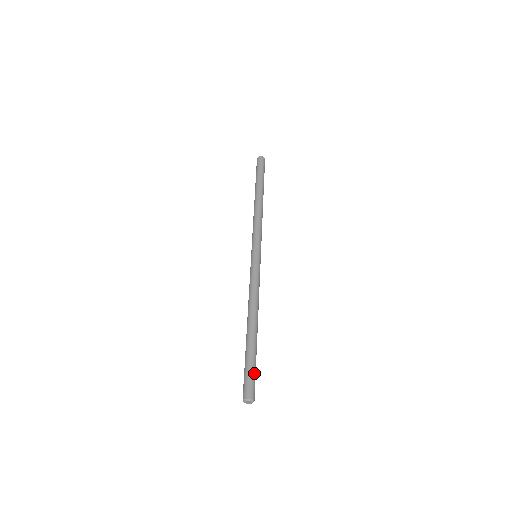
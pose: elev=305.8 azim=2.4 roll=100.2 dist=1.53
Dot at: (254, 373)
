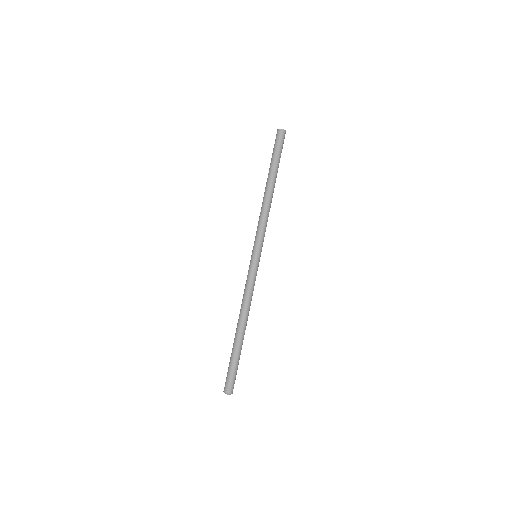
Dot at: (232, 372)
